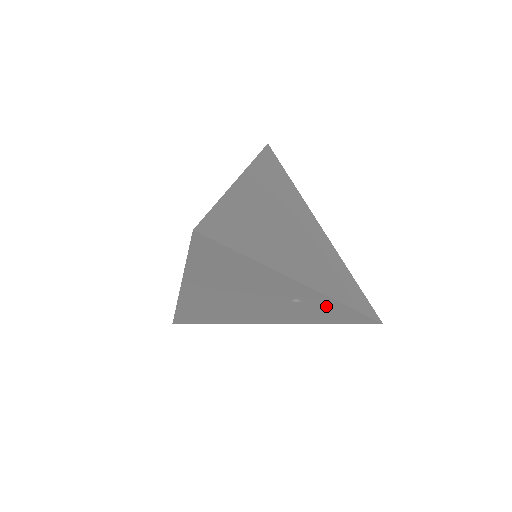
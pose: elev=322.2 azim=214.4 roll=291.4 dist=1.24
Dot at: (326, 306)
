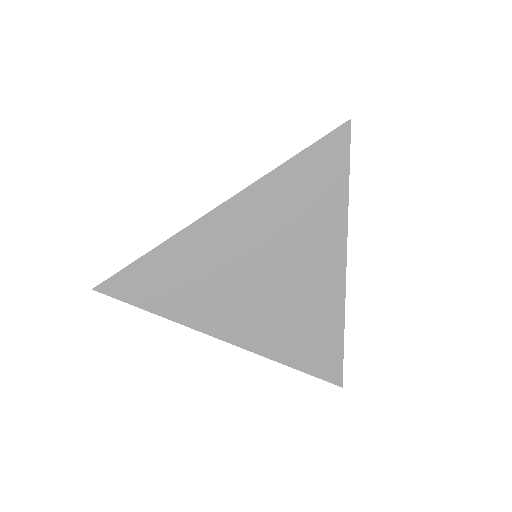
Dot at: (326, 321)
